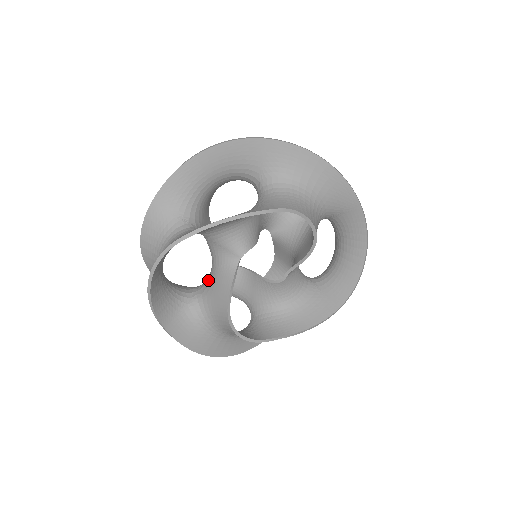
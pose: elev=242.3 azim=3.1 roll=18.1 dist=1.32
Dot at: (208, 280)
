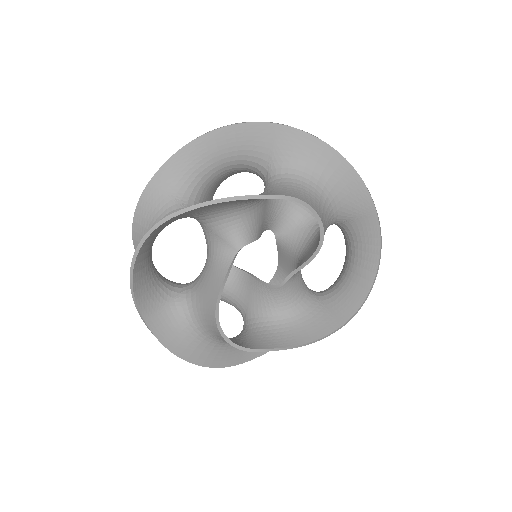
Dot at: (200, 275)
